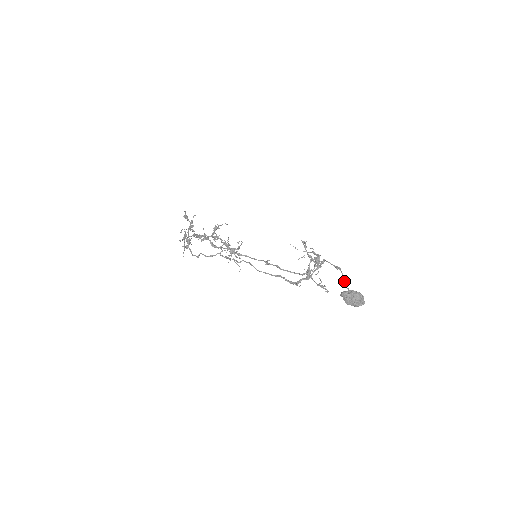
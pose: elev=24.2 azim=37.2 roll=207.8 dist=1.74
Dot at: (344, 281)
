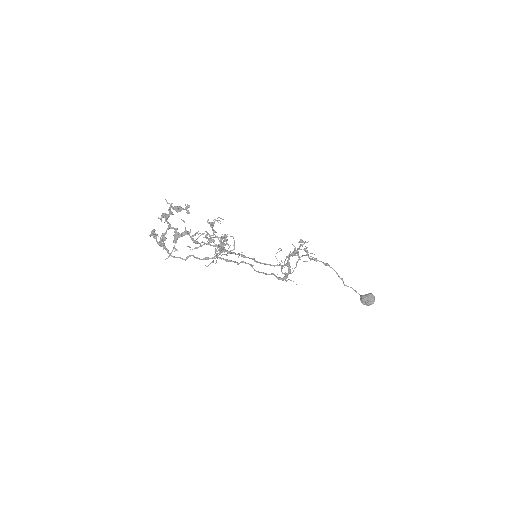
Dot at: (341, 279)
